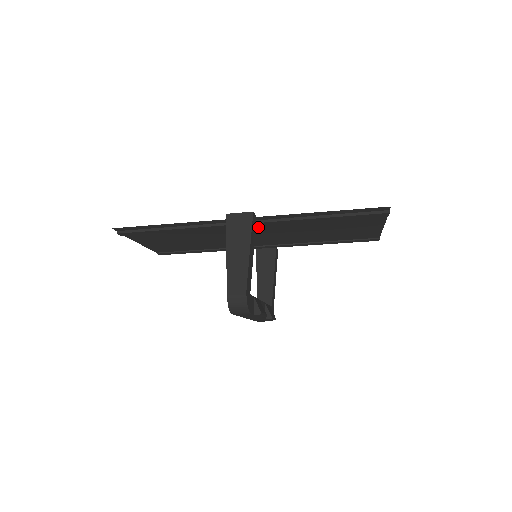
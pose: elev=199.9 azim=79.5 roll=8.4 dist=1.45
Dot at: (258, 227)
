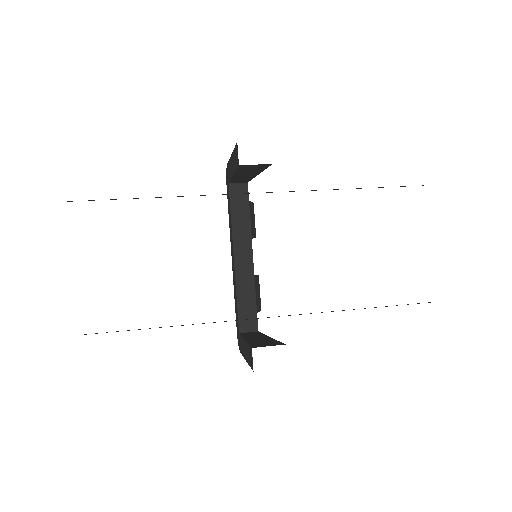
Dot at: occluded
